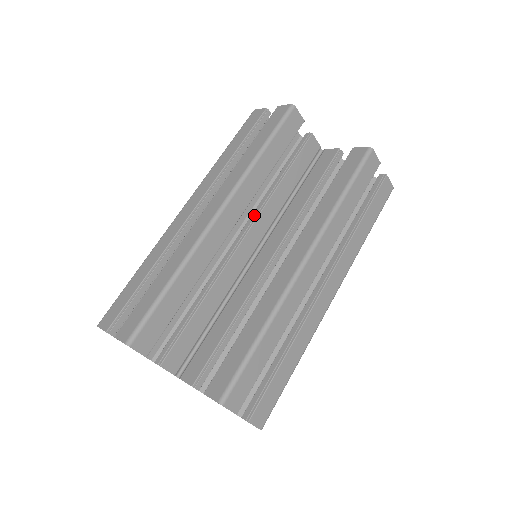
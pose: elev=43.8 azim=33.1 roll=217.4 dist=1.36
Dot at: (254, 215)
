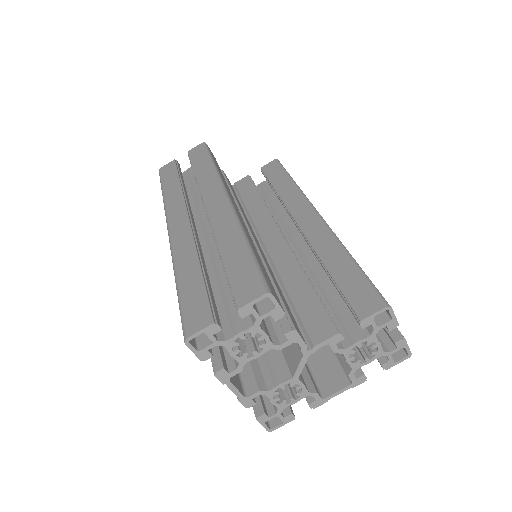
Dot at: occluded
